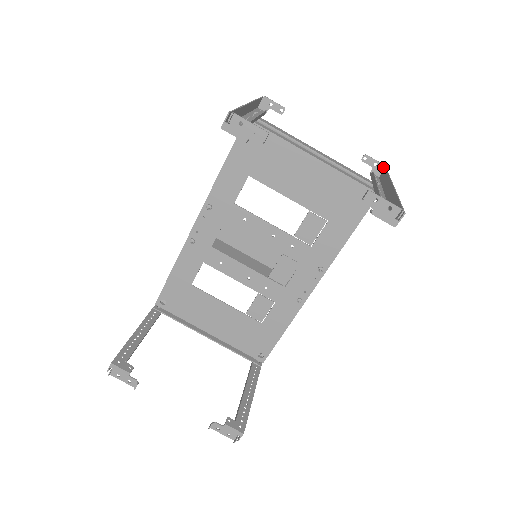
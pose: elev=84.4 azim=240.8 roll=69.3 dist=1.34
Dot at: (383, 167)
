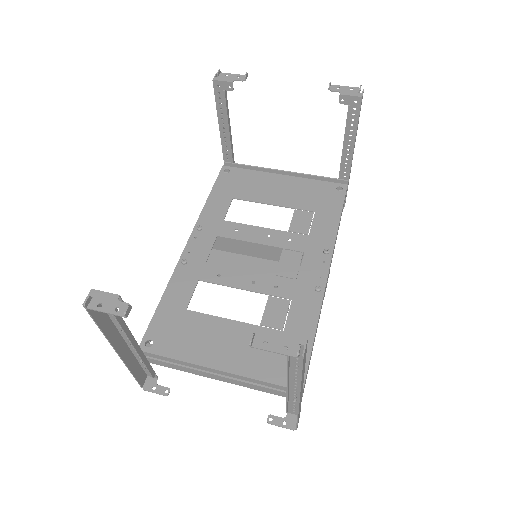
Dot at: occluded
